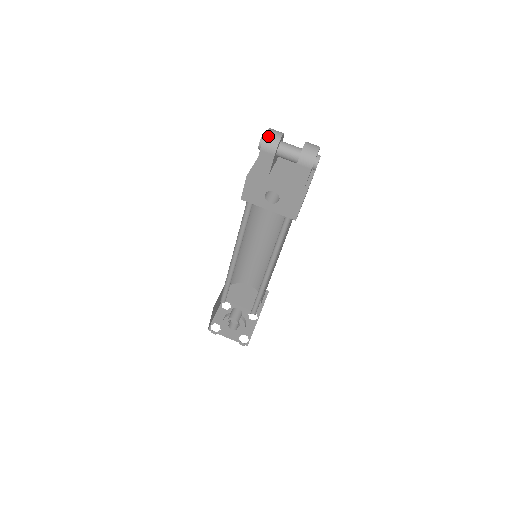
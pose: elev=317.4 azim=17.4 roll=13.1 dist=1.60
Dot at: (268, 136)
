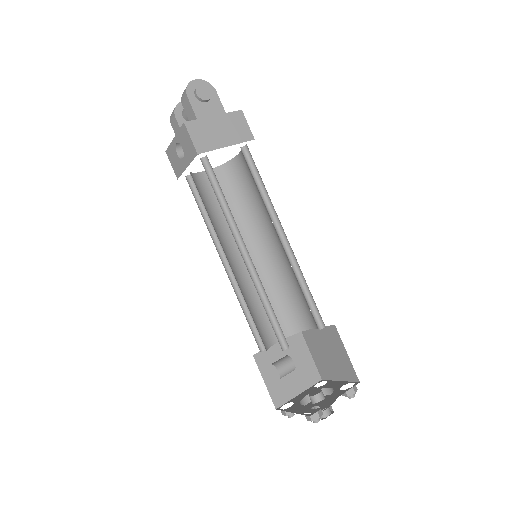
Dot at: occluded
